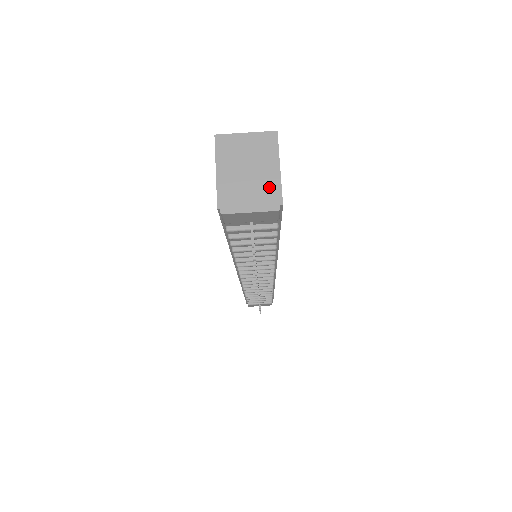
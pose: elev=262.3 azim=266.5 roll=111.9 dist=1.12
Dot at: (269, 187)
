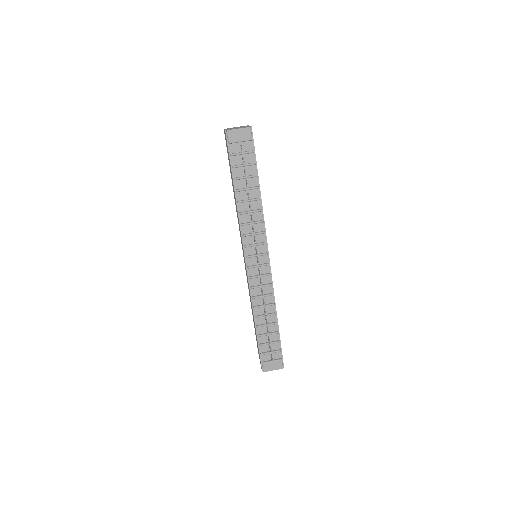
Dot at: occluded
